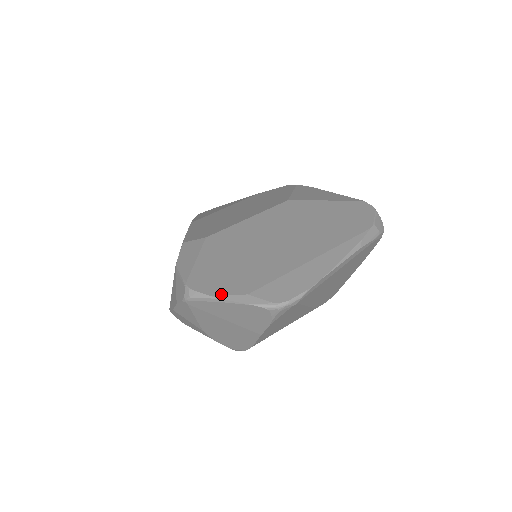
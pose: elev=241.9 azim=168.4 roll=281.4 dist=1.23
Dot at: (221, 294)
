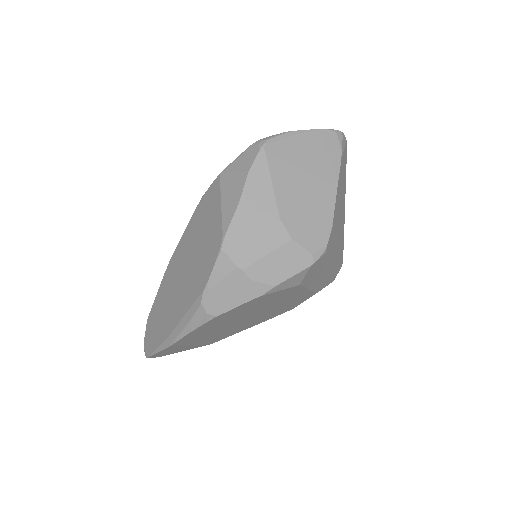
Dot at: (292, 133)
